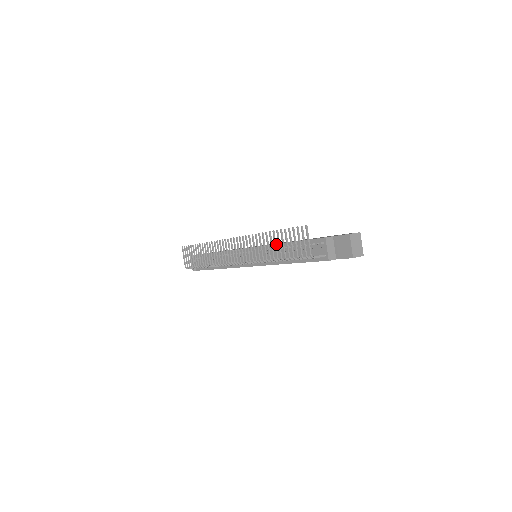
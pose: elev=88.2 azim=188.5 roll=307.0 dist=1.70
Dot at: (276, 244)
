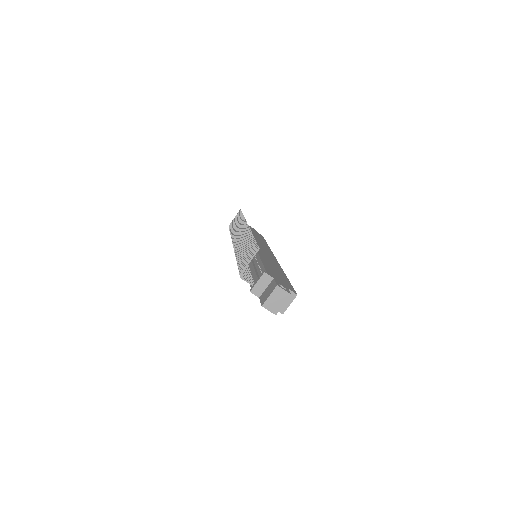
Dot at: (258, 254)
